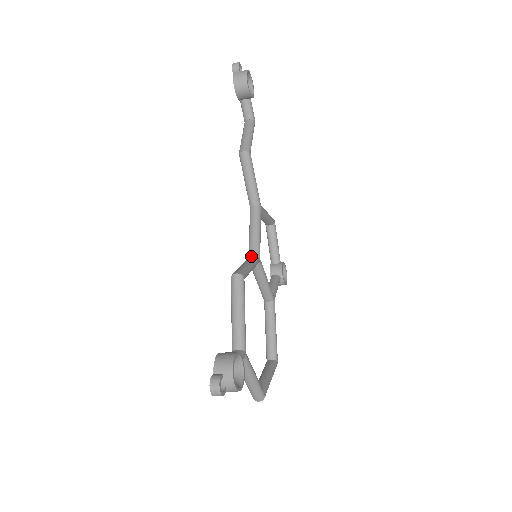
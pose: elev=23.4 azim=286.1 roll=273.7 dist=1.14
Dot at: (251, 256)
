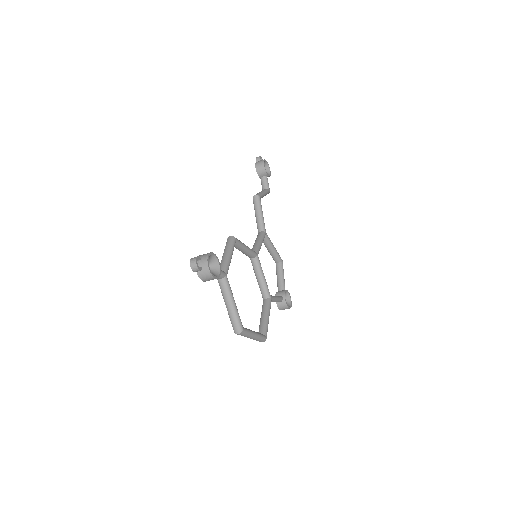
Dot at: occluded
